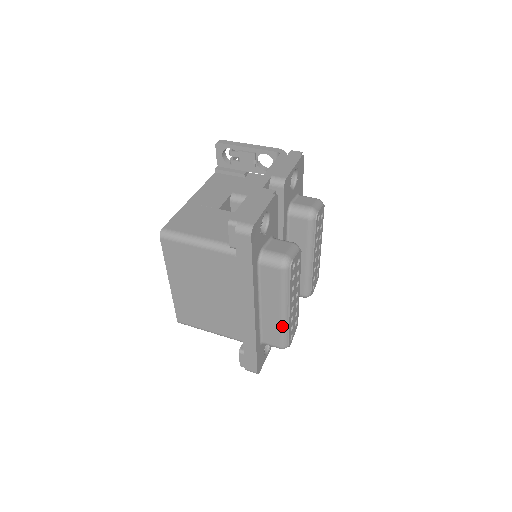
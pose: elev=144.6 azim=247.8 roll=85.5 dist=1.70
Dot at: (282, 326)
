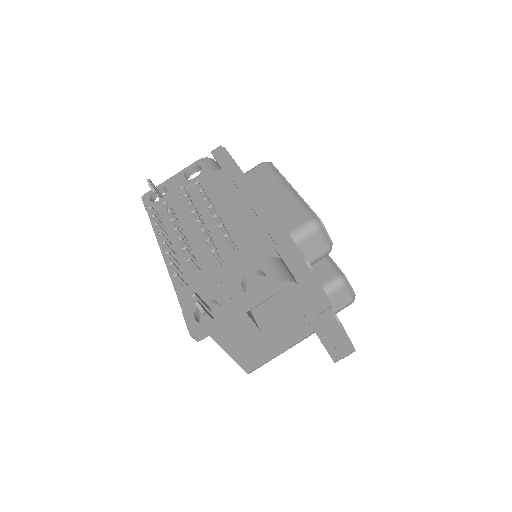
Dot at: occluded
